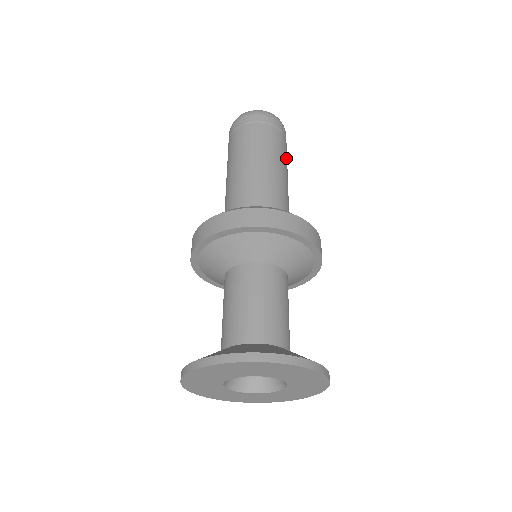
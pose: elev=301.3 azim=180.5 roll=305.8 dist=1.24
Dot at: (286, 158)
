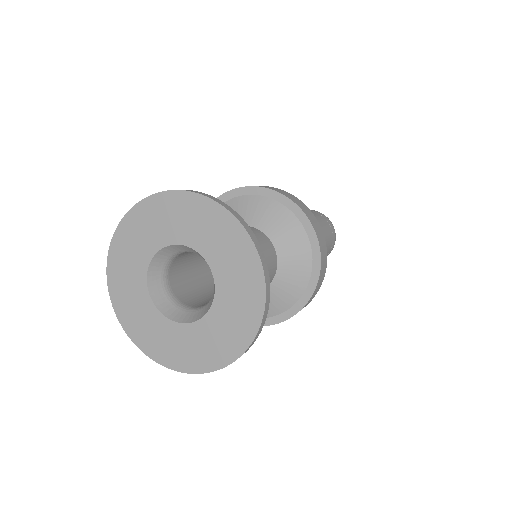
Dot at: occluded
